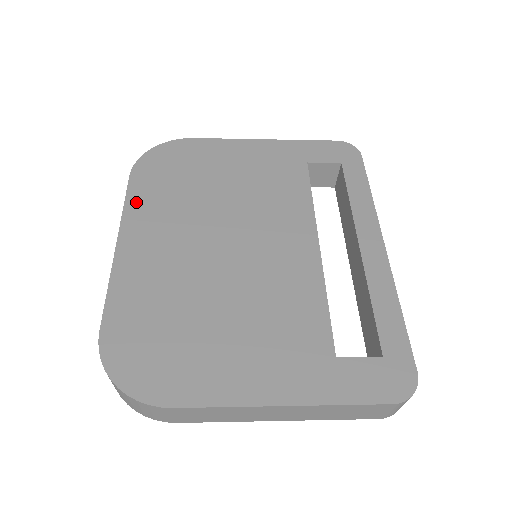
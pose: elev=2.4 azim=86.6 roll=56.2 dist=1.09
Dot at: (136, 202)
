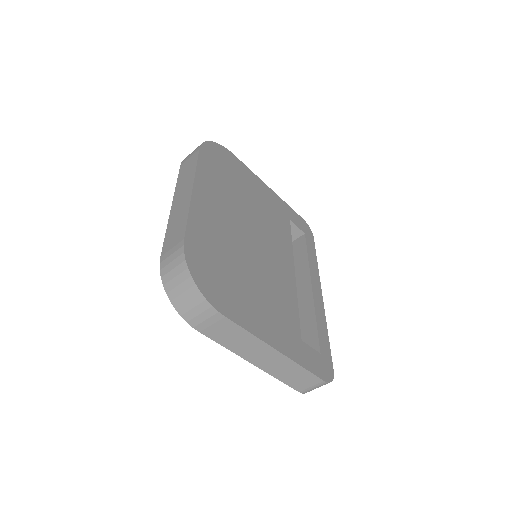
Dot at: (204, 170)
